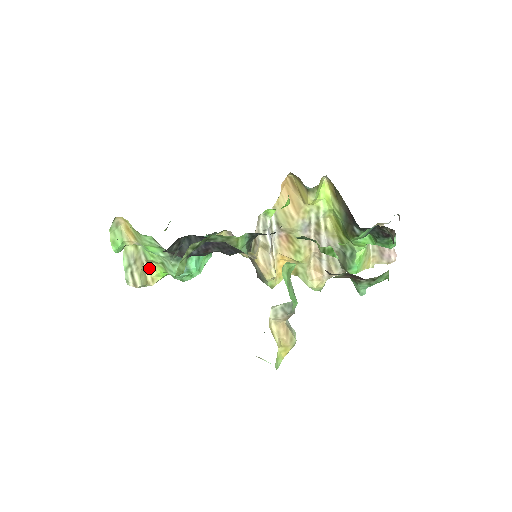
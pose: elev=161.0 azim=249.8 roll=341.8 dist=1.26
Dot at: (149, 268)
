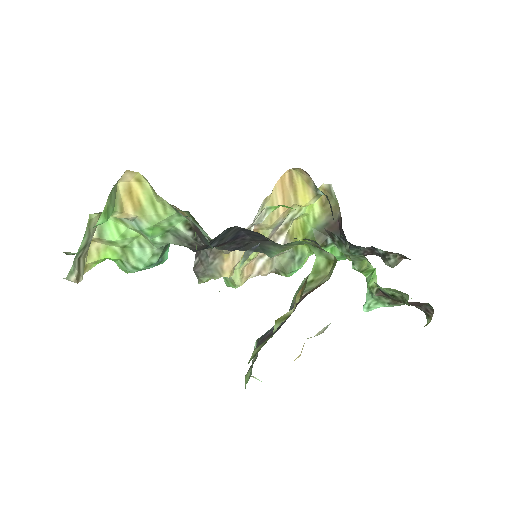
Dot at: (89, 250)
